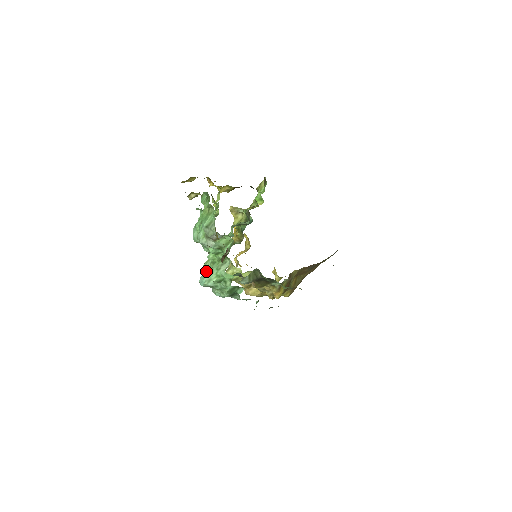
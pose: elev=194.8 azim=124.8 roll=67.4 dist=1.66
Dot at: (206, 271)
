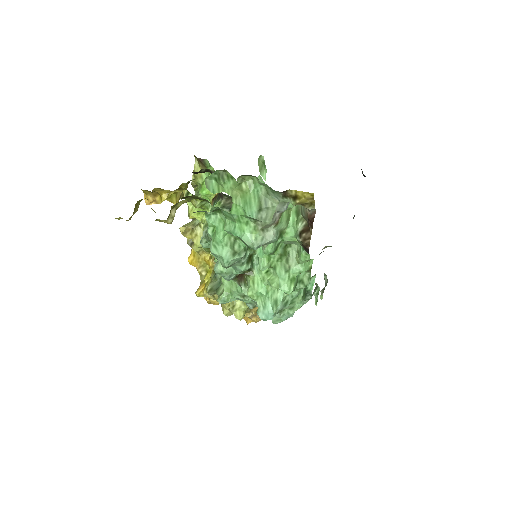
Dot at: (259, 298)
